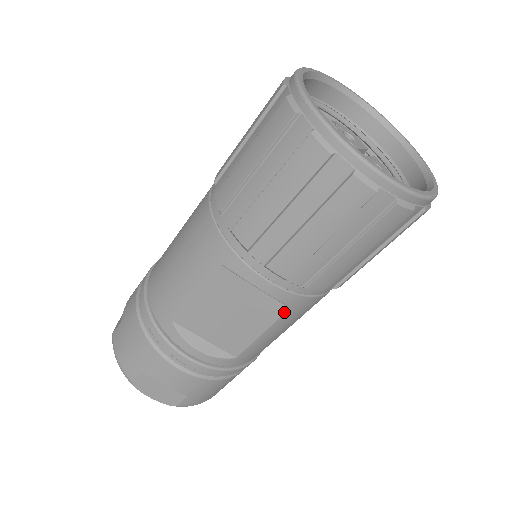
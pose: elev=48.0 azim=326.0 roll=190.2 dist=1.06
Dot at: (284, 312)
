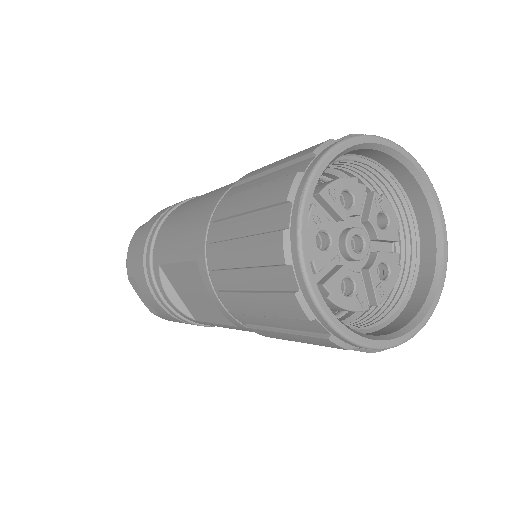
Dot at: (233, 325)
